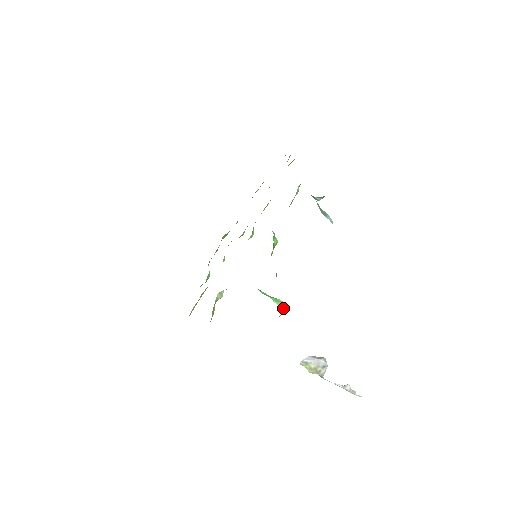
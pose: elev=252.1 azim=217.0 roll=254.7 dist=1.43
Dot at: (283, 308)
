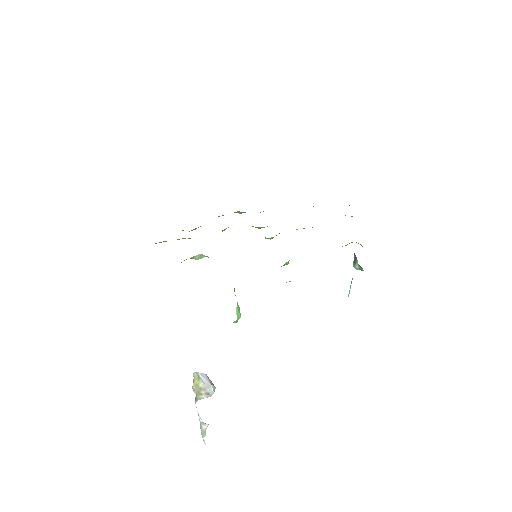
Dot at: (237, 319)
